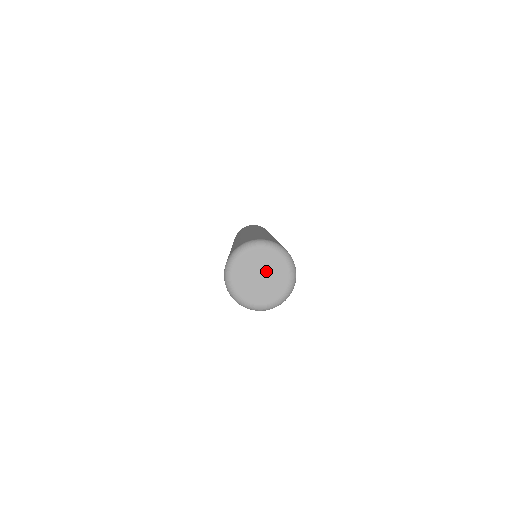
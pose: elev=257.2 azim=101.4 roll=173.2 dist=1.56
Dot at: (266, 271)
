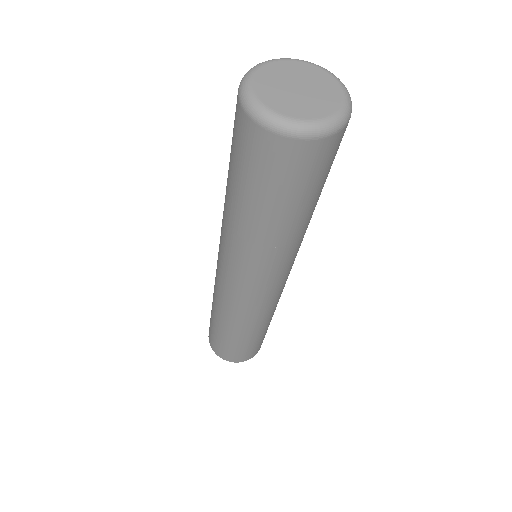
Dot at: (296, 80)
